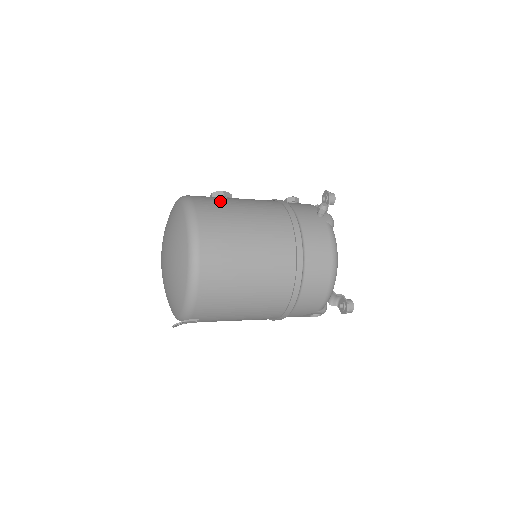
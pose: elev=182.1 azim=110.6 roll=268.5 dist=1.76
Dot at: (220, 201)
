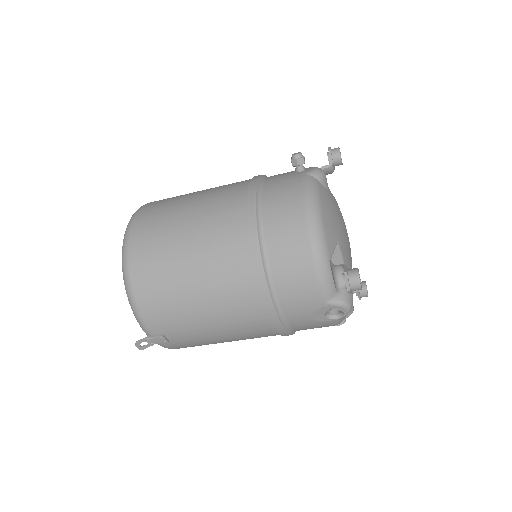
Dot at: occluded
